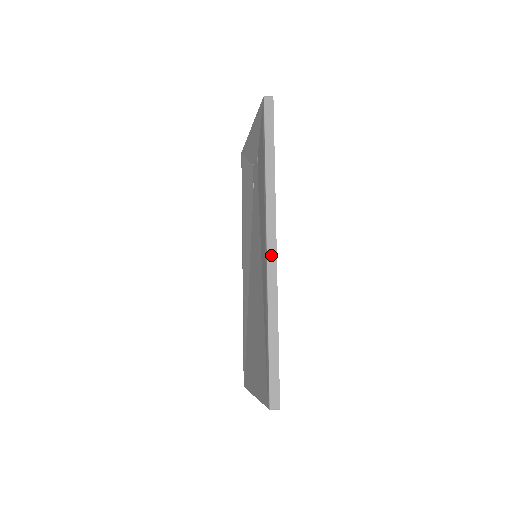
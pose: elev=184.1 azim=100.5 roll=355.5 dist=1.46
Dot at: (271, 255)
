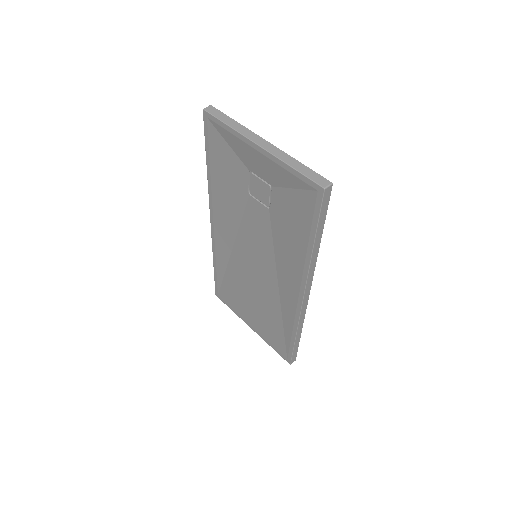
Dot at: (305, 302)
